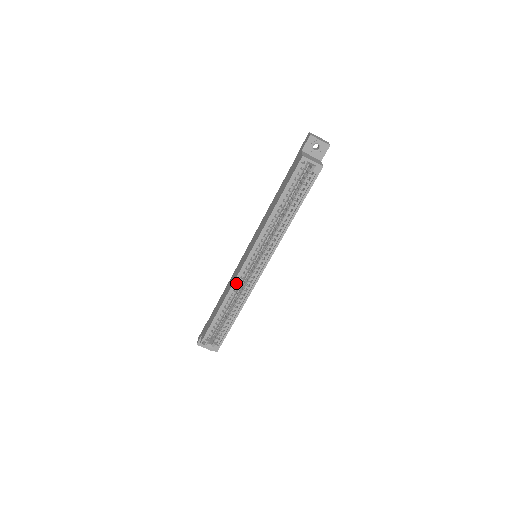
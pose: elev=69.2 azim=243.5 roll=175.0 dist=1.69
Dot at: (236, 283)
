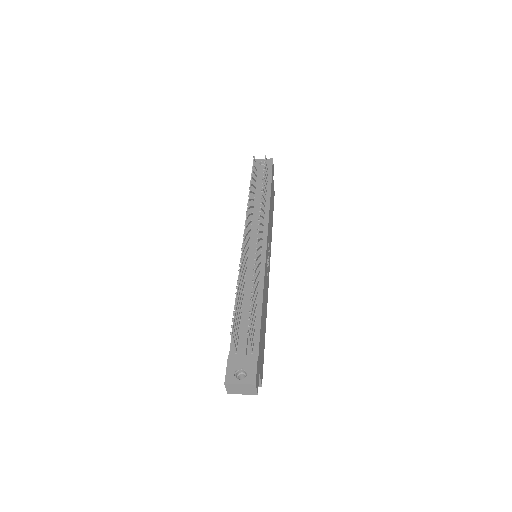
Dot at: occluded
